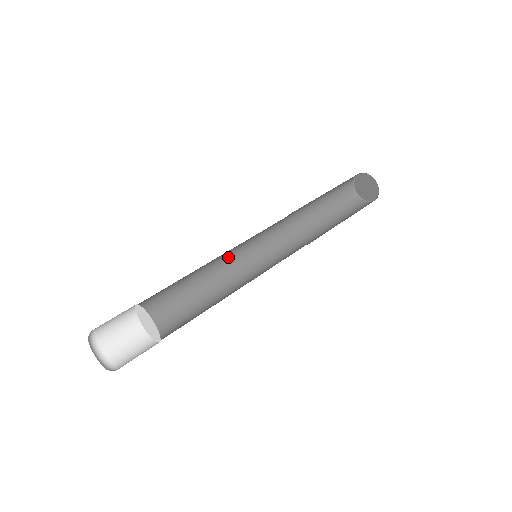
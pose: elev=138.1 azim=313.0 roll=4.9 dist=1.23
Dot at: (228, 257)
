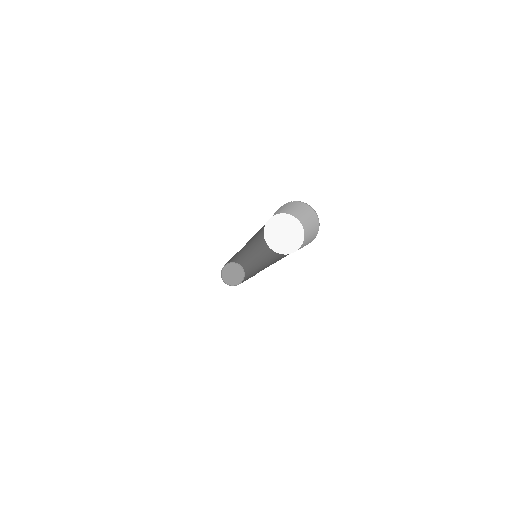
Dot at: occluded
